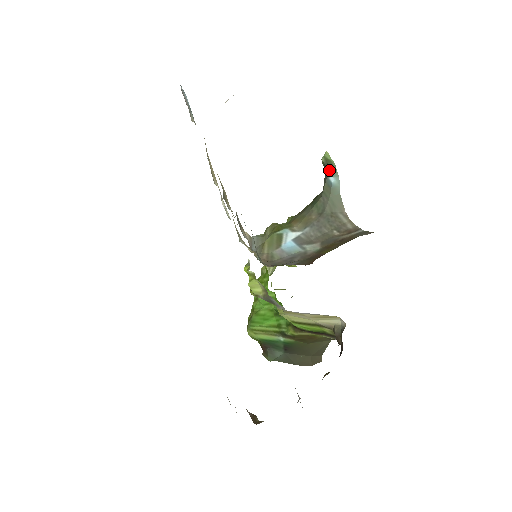
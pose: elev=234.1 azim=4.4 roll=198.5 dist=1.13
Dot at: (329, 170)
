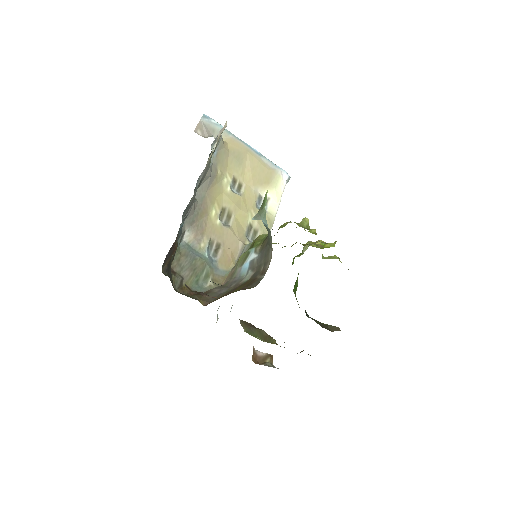
Dot at: (256, 216)
